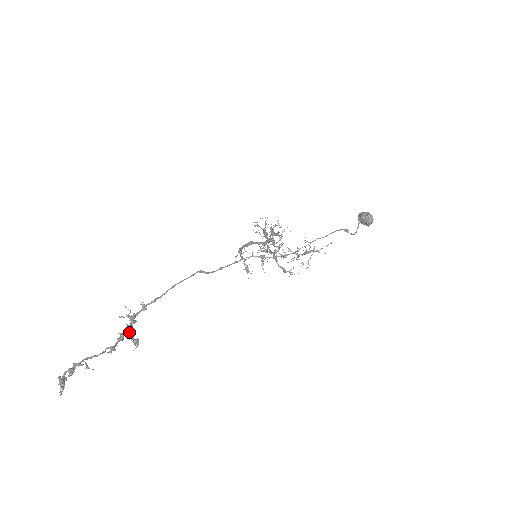
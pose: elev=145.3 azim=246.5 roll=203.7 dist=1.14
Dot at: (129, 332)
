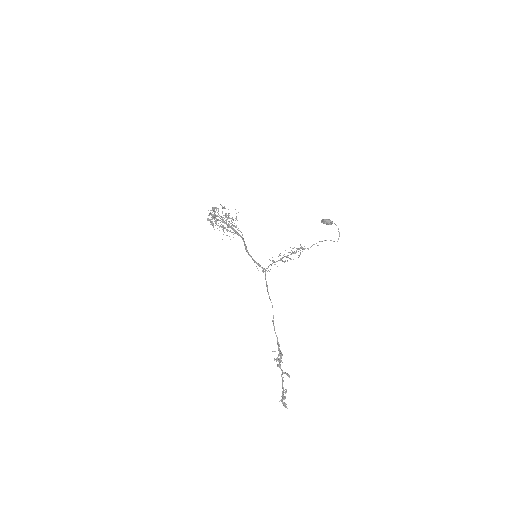
Dot at: (279, 360)
